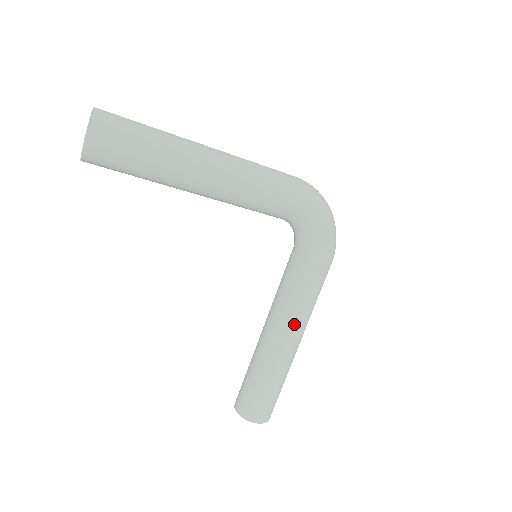
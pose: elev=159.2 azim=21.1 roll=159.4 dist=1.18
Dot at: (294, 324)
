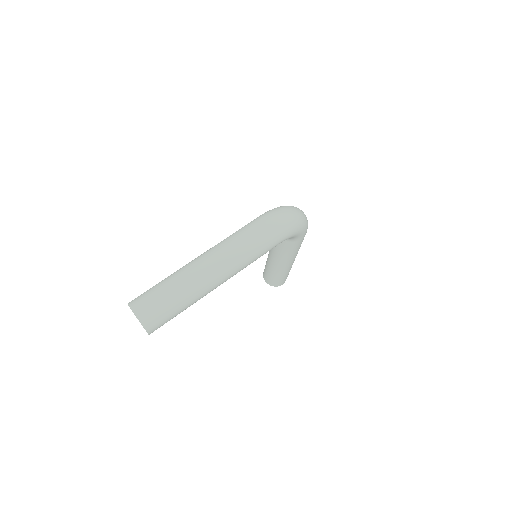
Dot at: (291, 260)
